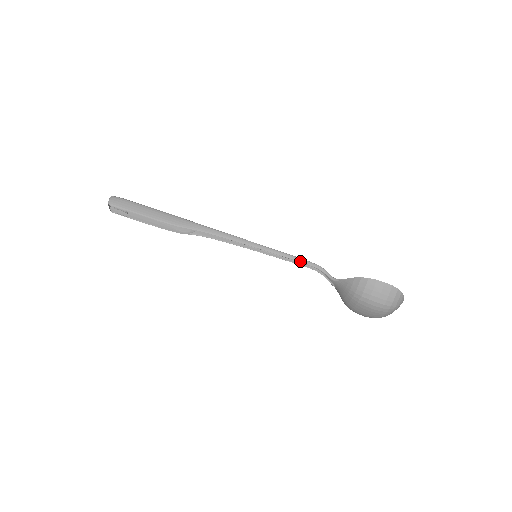
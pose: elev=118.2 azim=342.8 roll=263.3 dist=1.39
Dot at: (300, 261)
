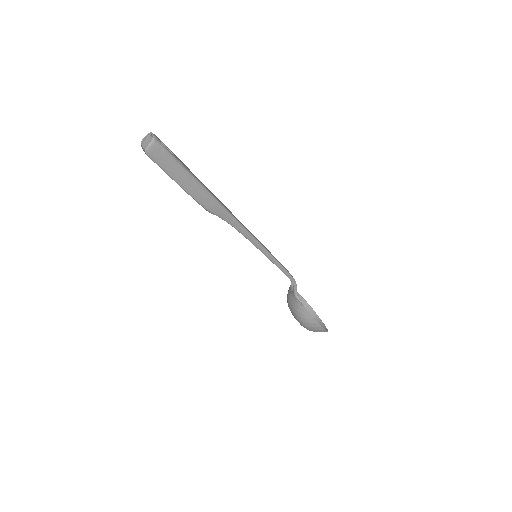
Dot at: (285, 274)
